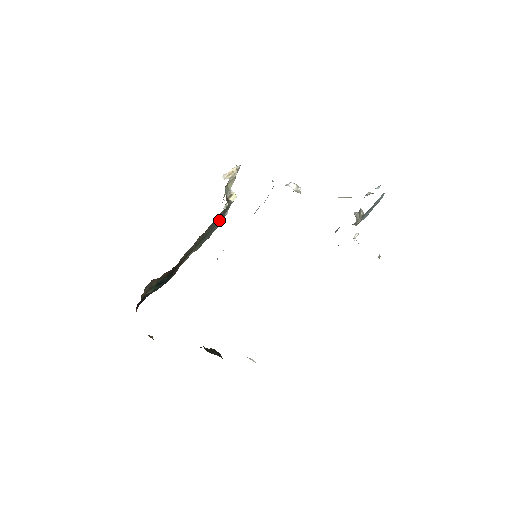
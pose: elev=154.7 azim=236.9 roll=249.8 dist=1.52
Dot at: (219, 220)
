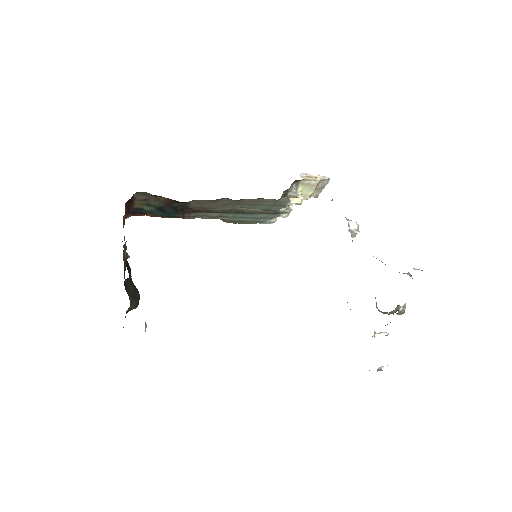
Dot at: (269, 212)
